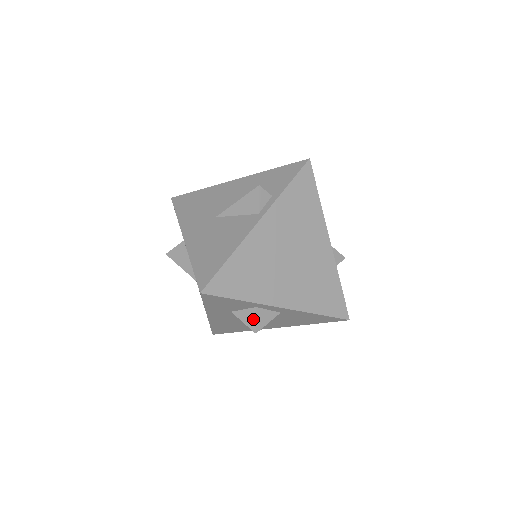
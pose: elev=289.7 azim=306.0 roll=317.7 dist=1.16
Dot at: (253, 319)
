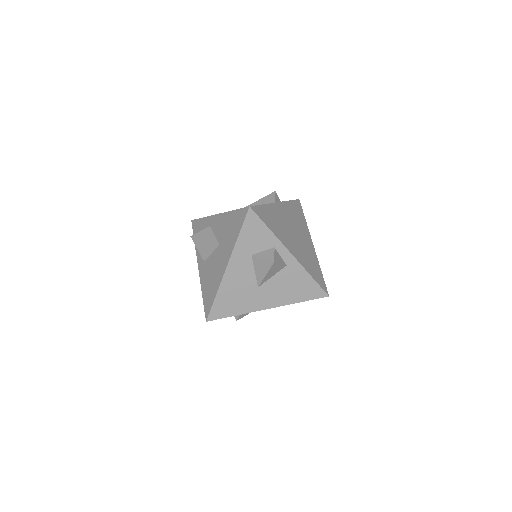
Dot at: (272, 254)
